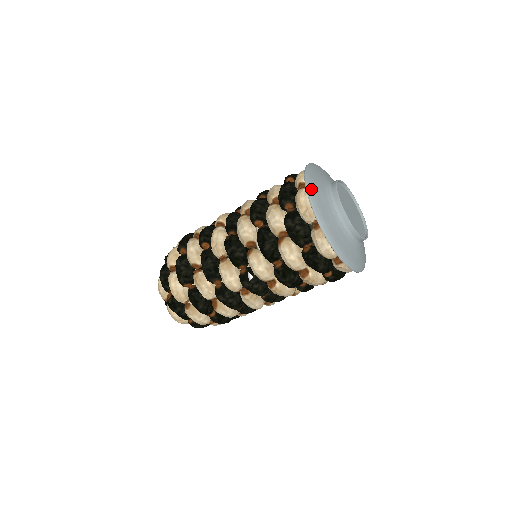
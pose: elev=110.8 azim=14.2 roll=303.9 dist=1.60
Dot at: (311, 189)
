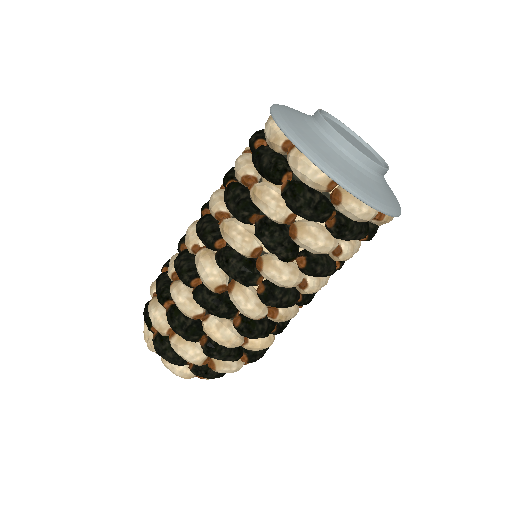
Dot at: occluded
